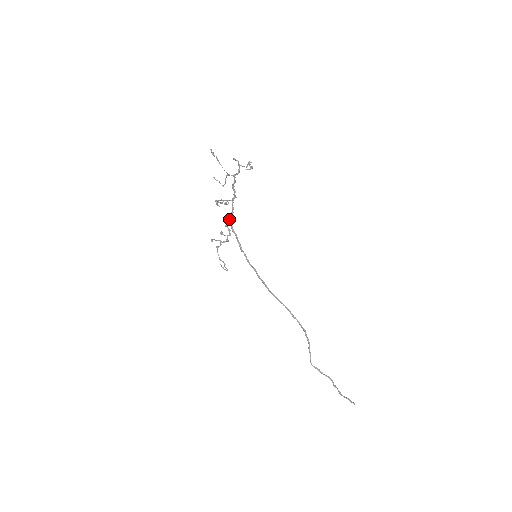
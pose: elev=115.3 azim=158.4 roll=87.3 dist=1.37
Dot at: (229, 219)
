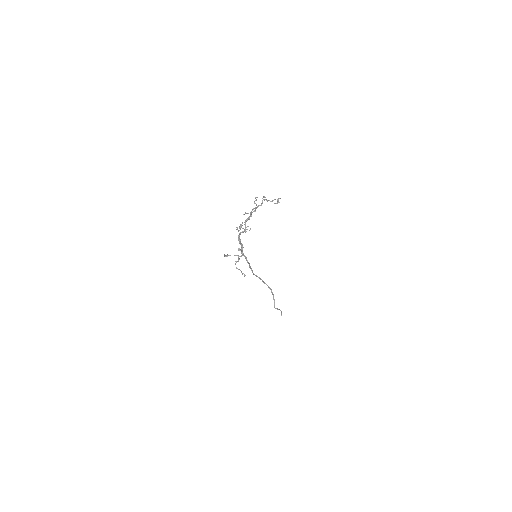
Dot at: (239, 236)
